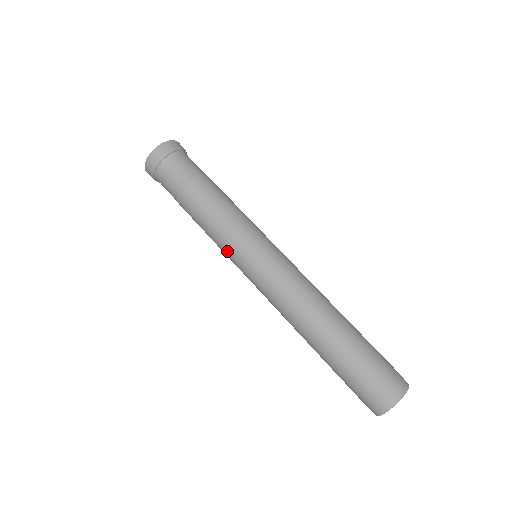
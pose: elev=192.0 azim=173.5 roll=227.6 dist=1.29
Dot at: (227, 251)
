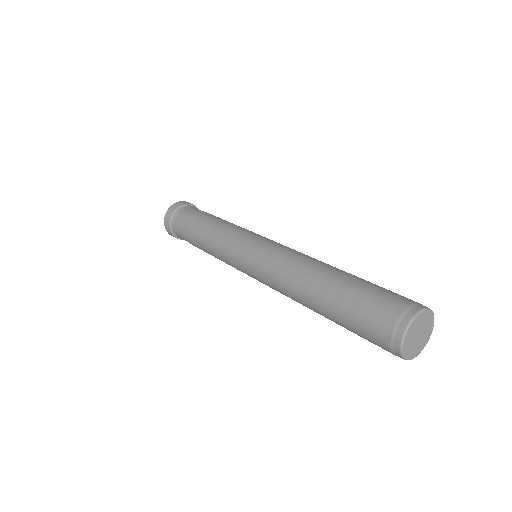
Dot at: occluded
